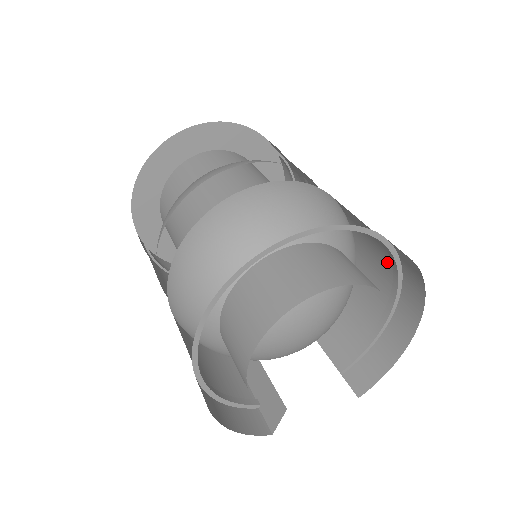
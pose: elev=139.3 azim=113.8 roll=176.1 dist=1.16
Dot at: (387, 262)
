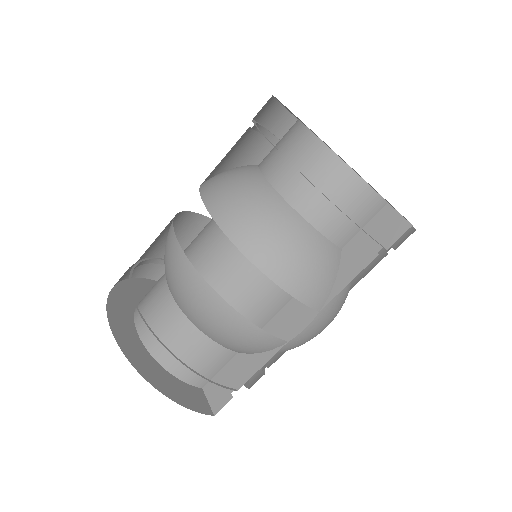
Dot at: occluded
